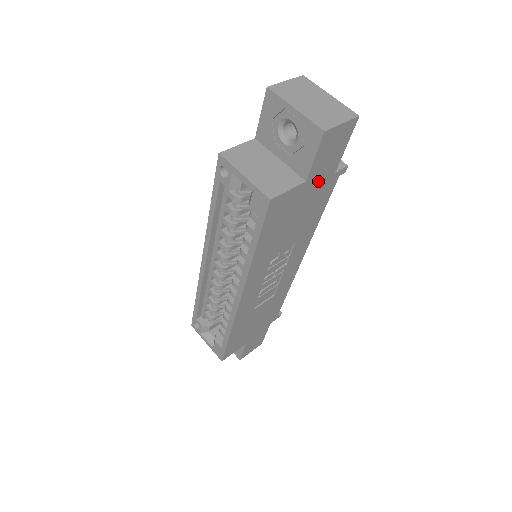
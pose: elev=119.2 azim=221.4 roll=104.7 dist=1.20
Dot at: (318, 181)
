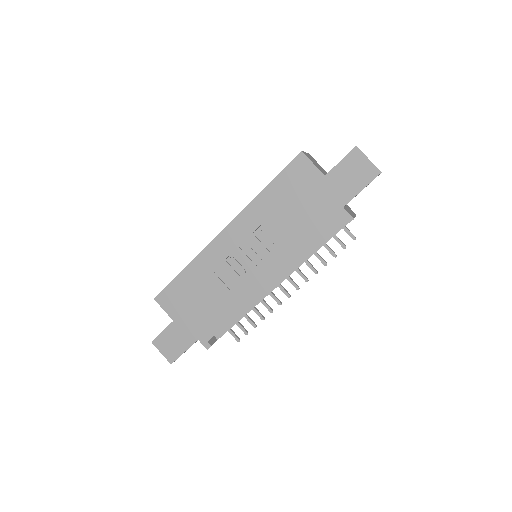
Dot at: (331, 193)
